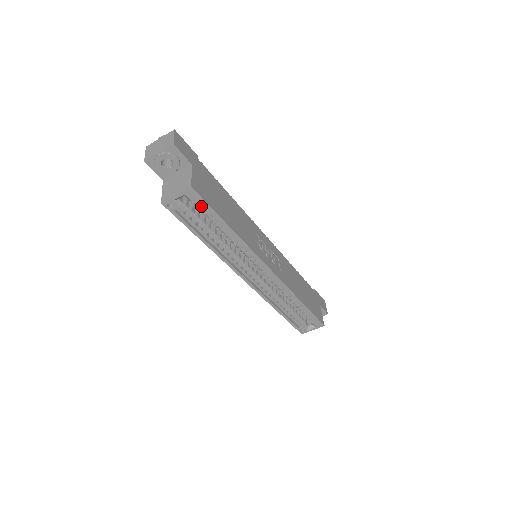
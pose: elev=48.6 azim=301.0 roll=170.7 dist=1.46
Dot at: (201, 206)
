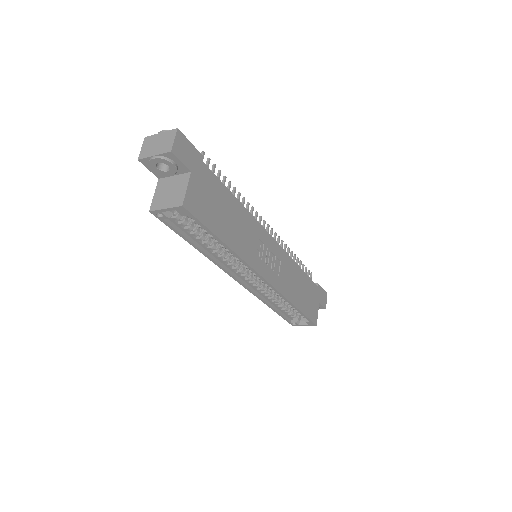
Dot at: occluded
